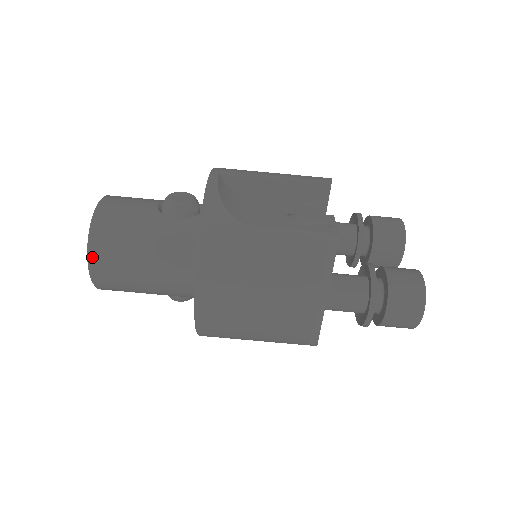
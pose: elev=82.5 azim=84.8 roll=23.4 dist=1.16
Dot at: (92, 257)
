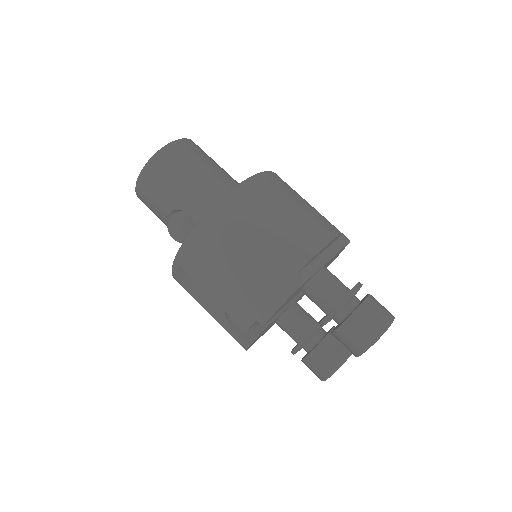
Dot at: (185, 141)
